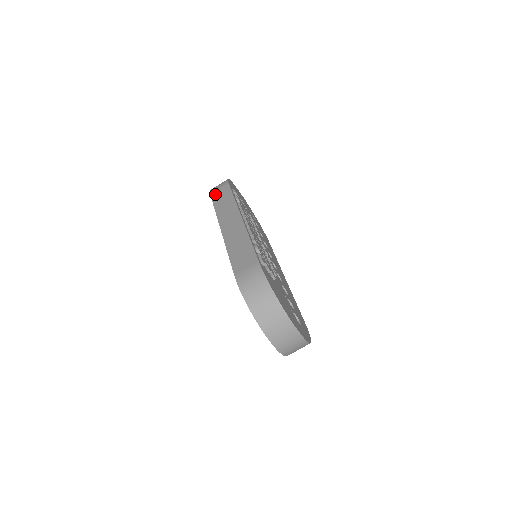
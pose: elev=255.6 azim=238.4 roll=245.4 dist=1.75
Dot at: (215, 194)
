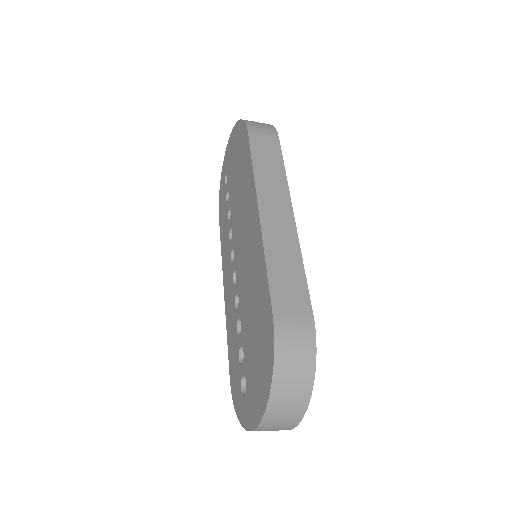
Dot at: (256, 138)
